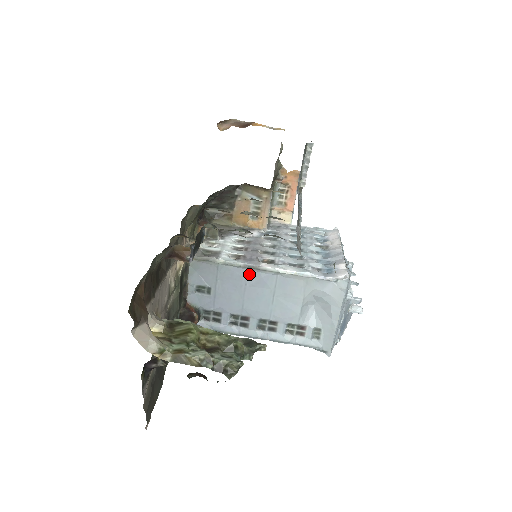
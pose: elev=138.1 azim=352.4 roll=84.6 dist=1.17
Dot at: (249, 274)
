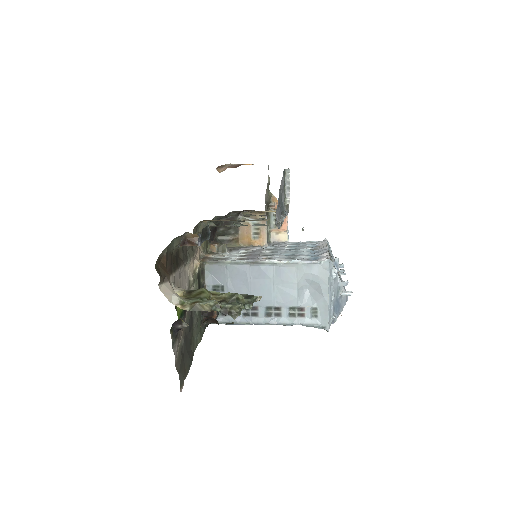
Dot at: (251, 269)
